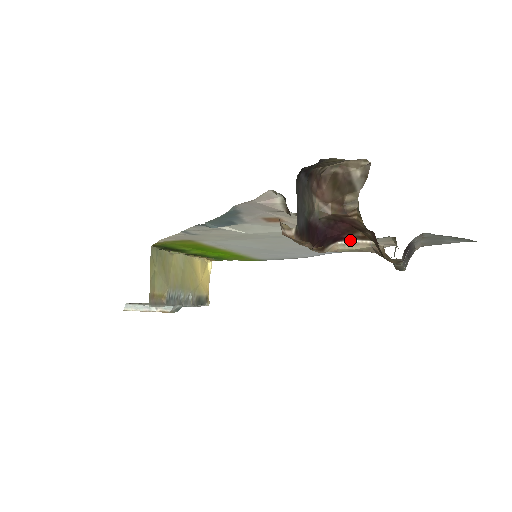
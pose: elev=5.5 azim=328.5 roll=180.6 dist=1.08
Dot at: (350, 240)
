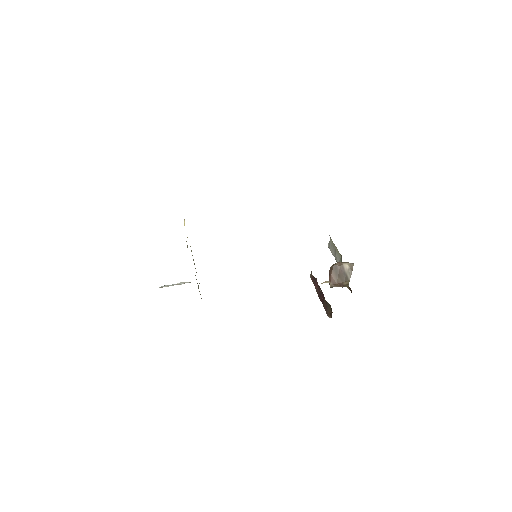
Dot at: occluded
